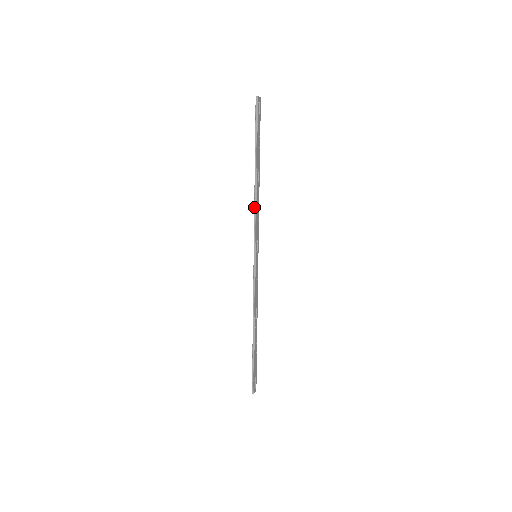
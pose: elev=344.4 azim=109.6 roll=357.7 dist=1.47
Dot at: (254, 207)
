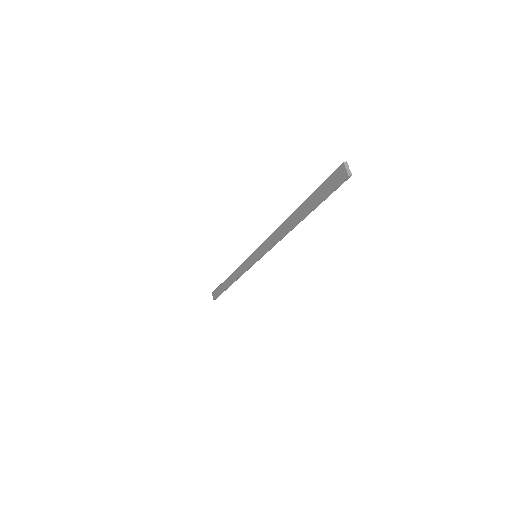
Dot at: (278, 241)
